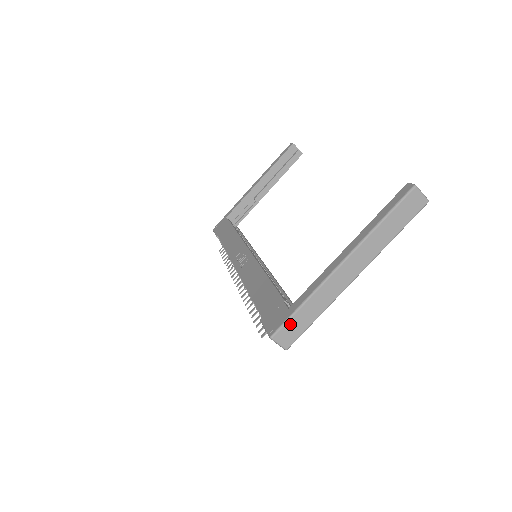
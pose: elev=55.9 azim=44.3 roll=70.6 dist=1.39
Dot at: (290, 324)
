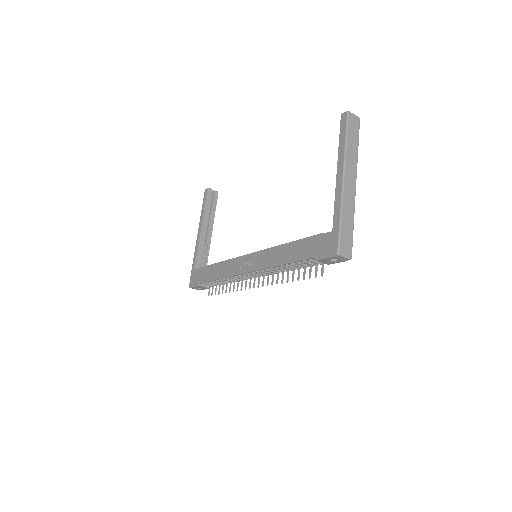
Dot at: (343, 237)
